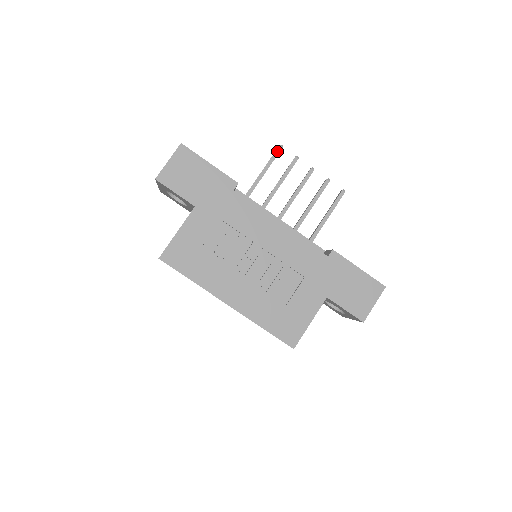
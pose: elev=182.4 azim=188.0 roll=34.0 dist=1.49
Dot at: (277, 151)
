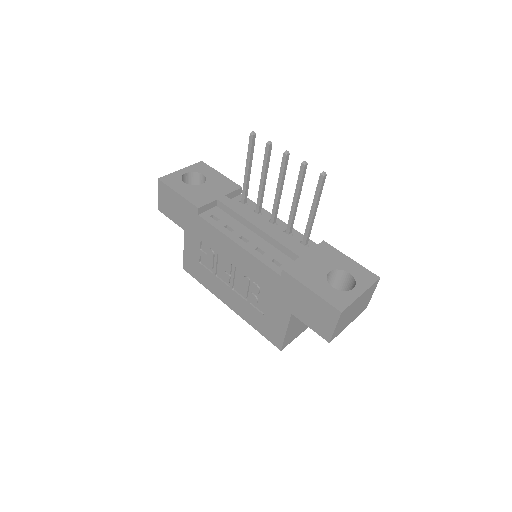
Dot at: (250, 141)
